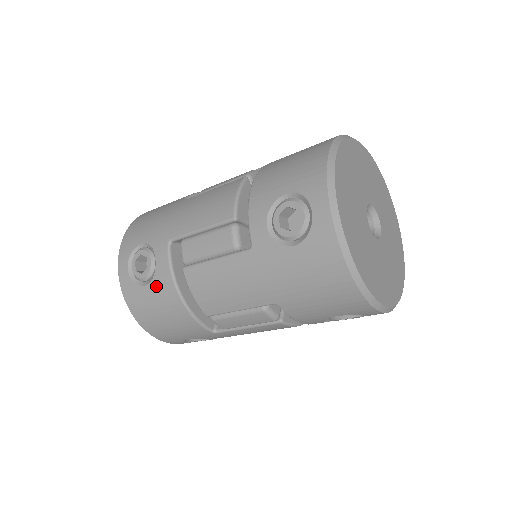
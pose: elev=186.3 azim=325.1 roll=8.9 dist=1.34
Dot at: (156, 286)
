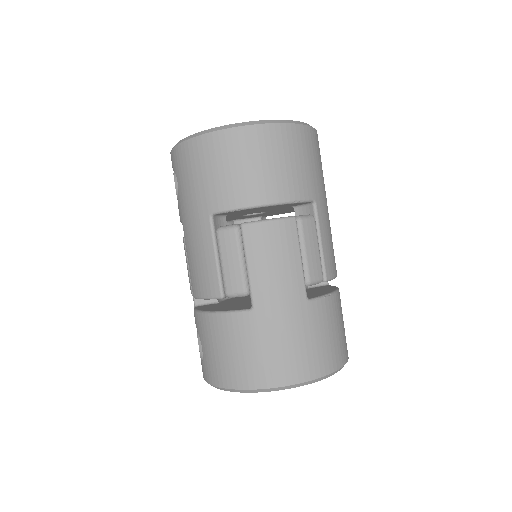
Dot at: occluded
